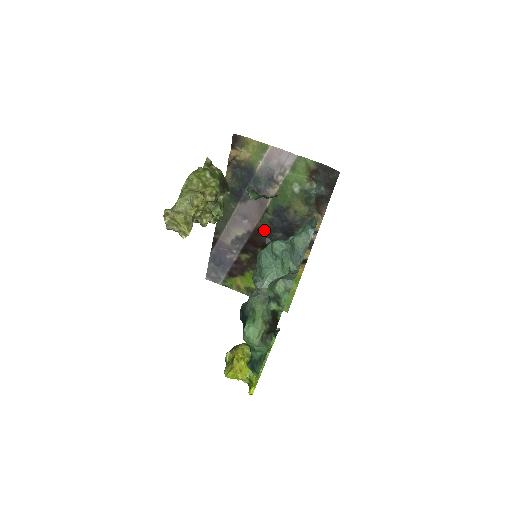
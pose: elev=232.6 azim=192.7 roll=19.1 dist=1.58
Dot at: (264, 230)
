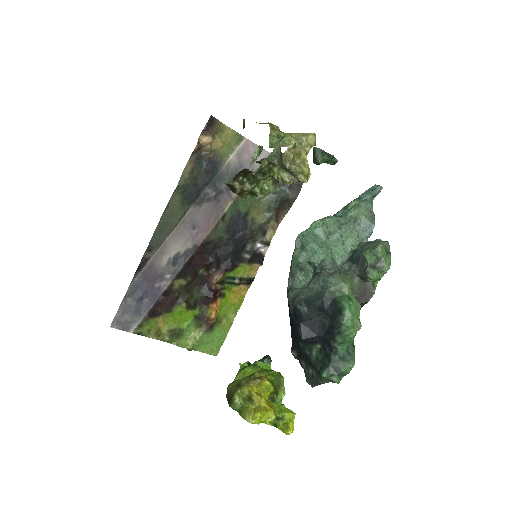
Dot at: (214, 243)
